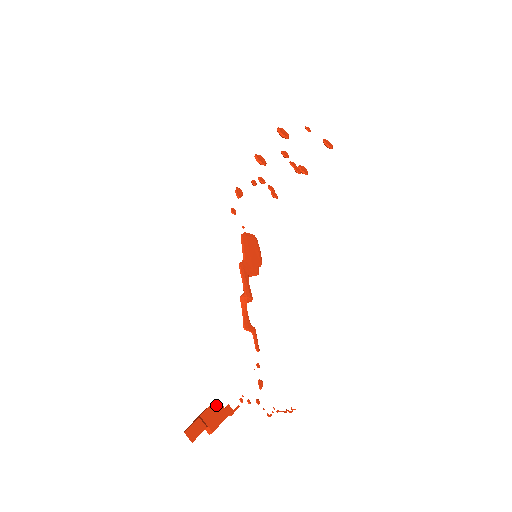
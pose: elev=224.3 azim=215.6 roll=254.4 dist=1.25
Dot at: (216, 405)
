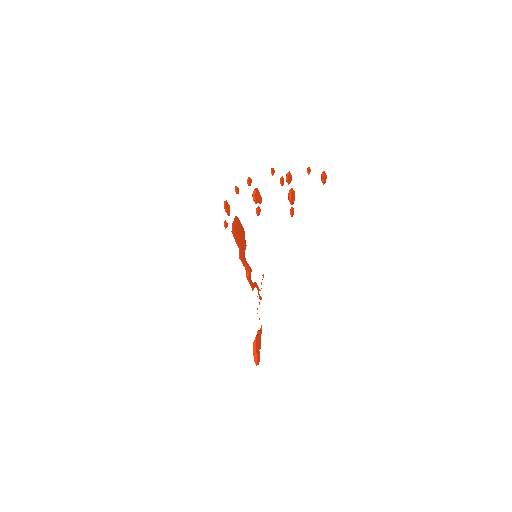
Dot at: (257, 339)
